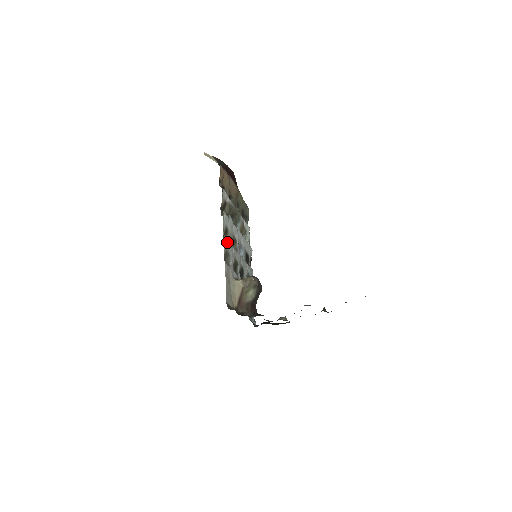
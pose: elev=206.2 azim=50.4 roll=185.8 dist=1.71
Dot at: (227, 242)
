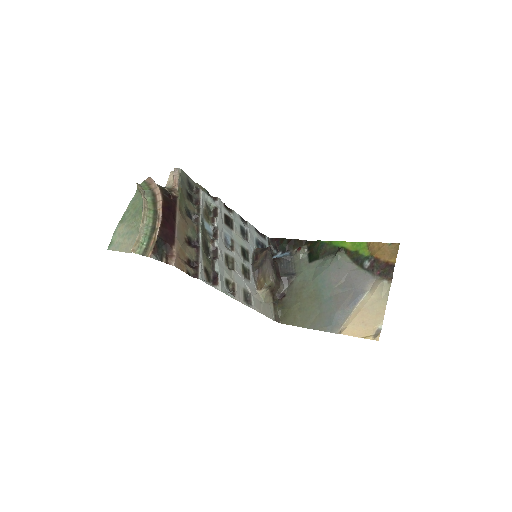
Dot at: (237, 291)
